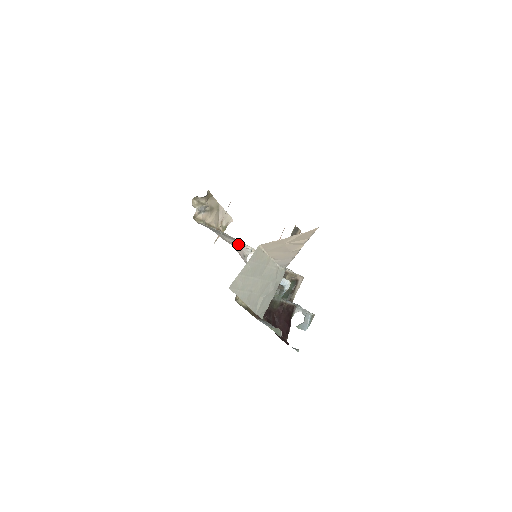
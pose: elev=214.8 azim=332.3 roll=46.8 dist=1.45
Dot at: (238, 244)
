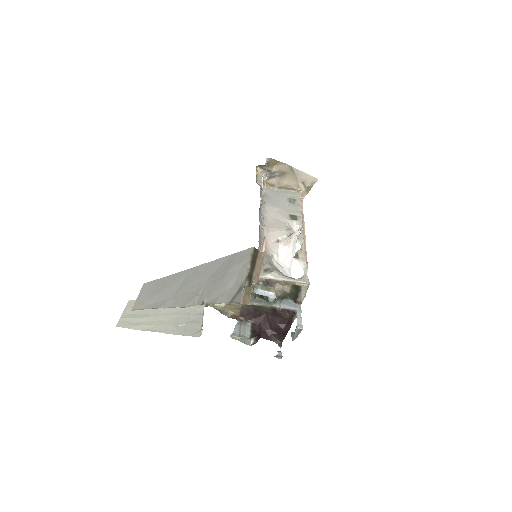
Dot at: (283, 223)
